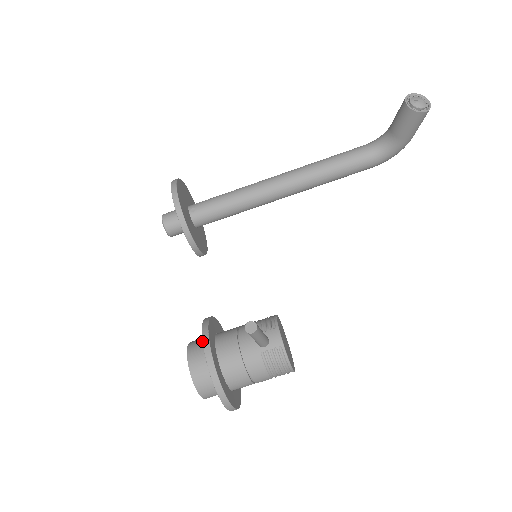
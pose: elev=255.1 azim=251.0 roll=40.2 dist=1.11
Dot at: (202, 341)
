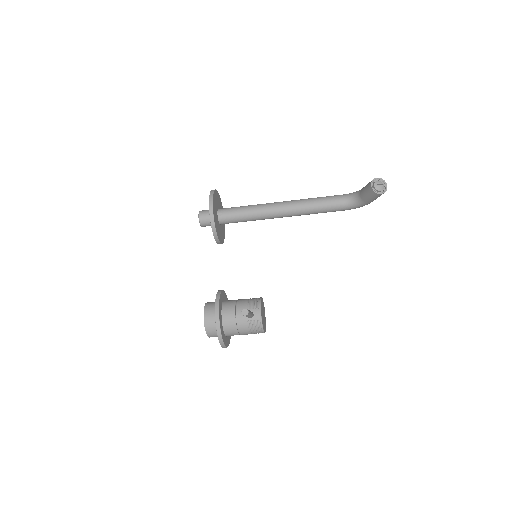
Dot at: (215, 308)
